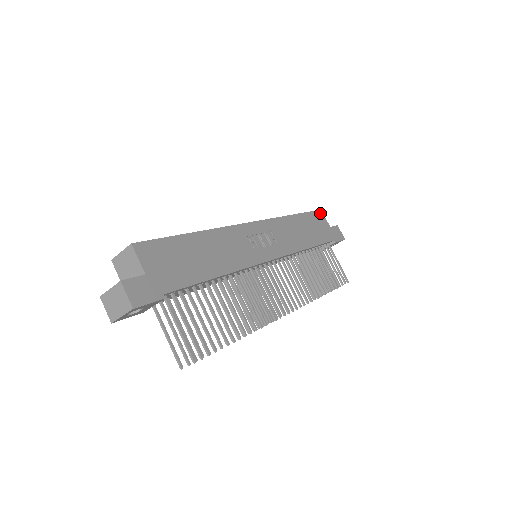
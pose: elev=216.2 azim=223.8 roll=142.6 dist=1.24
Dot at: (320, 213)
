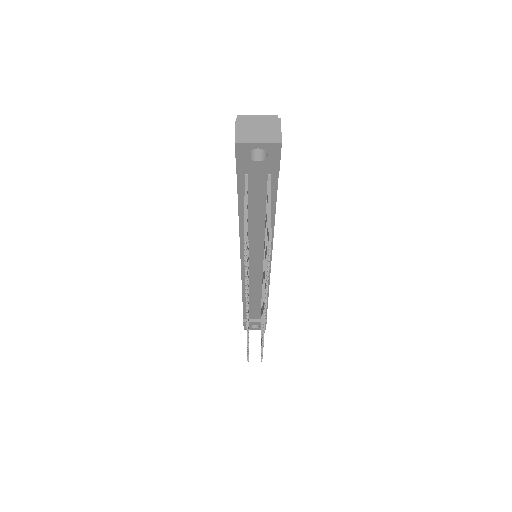
Dot at: occluded
